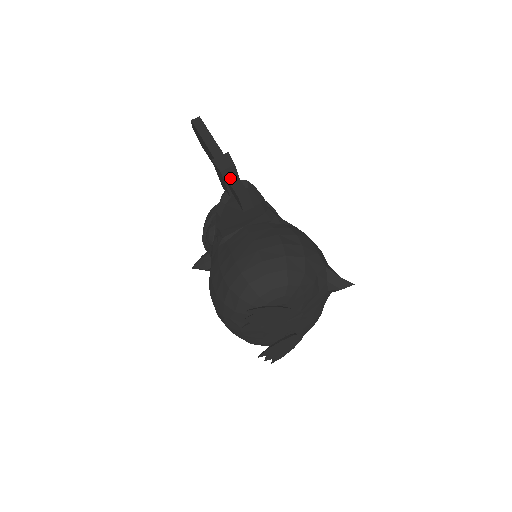
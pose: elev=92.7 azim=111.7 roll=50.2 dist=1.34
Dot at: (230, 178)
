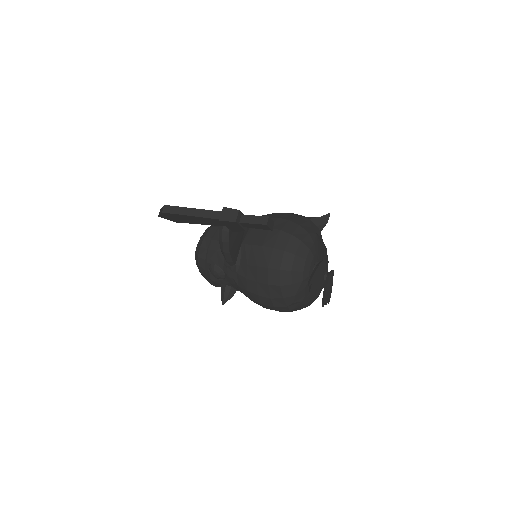
Dot at: (243, 220)
